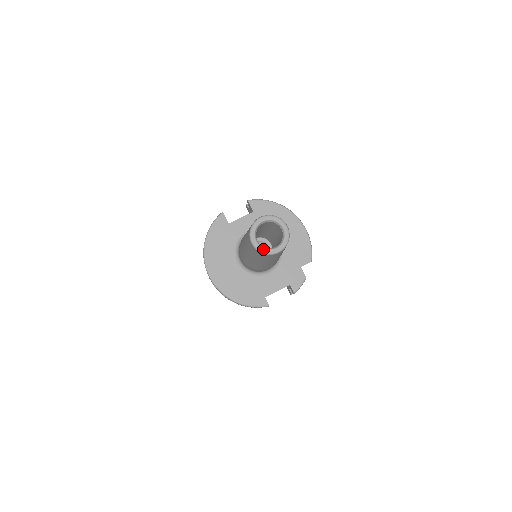
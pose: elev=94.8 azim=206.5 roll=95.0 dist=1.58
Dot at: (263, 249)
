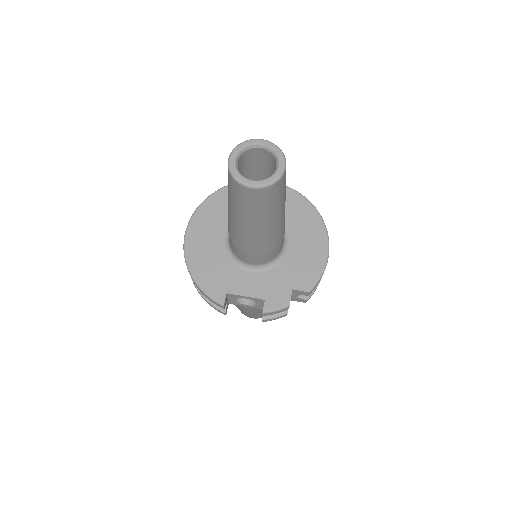
Dot at: (236, 171)
